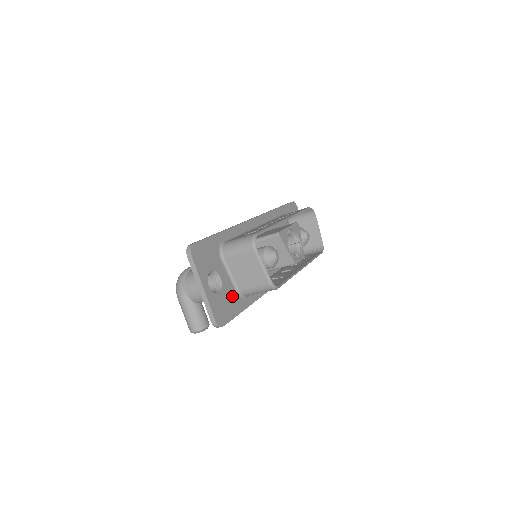
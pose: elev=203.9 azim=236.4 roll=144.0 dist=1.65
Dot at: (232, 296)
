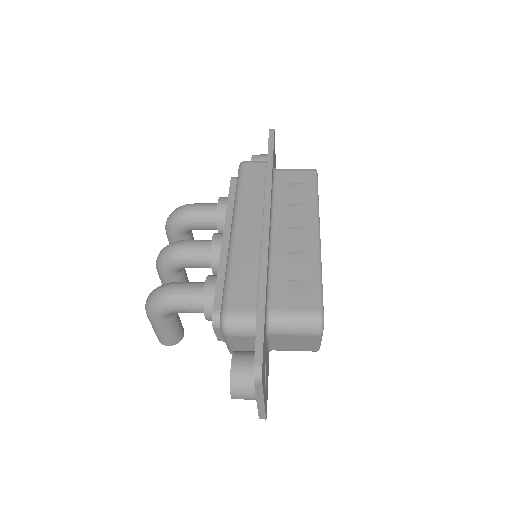
Dot at: (267, 364)
